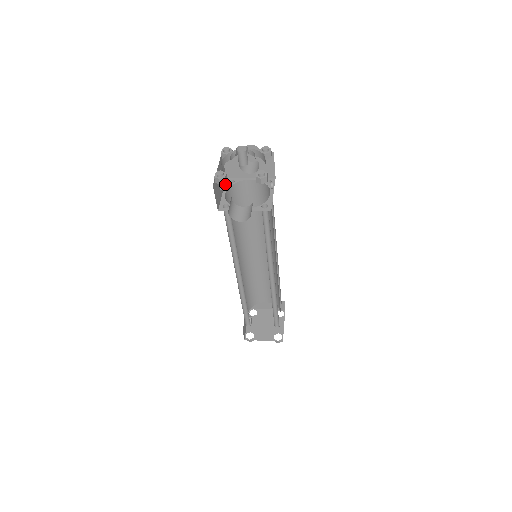
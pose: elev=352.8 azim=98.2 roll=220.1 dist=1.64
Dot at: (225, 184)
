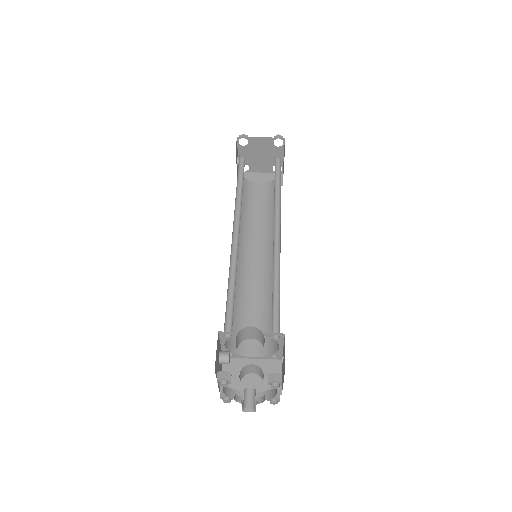
Dot at: occluded
